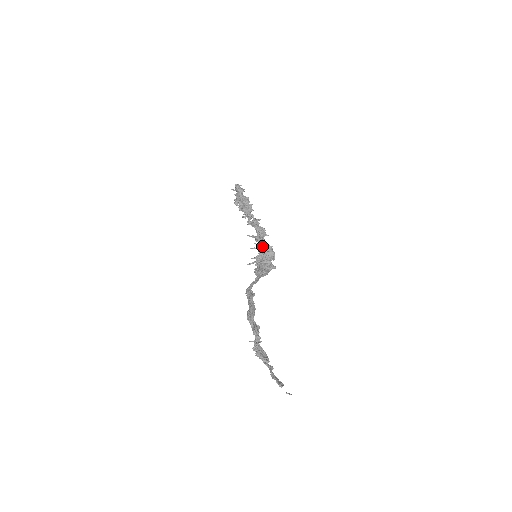
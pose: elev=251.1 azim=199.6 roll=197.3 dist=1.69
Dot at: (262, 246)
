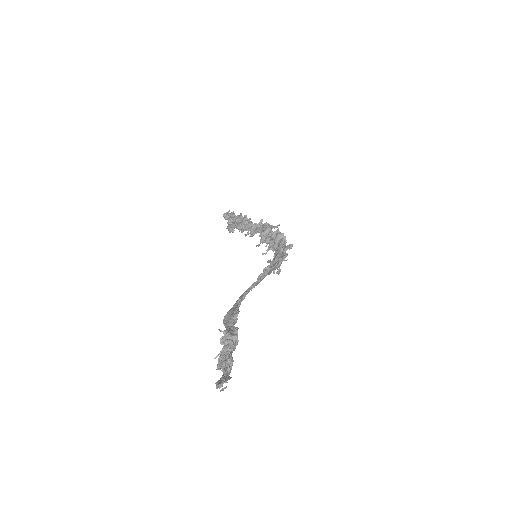
Dot at: (270, 241)
